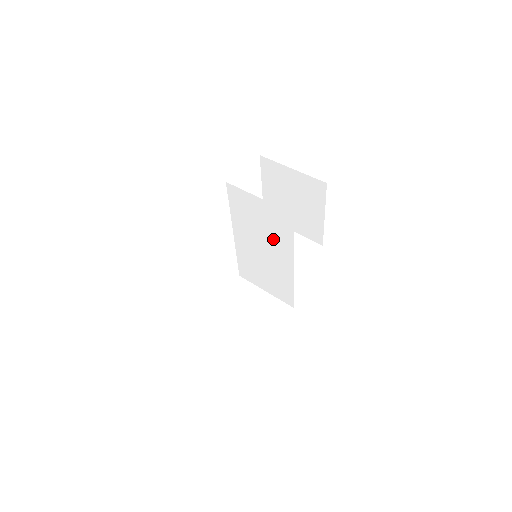
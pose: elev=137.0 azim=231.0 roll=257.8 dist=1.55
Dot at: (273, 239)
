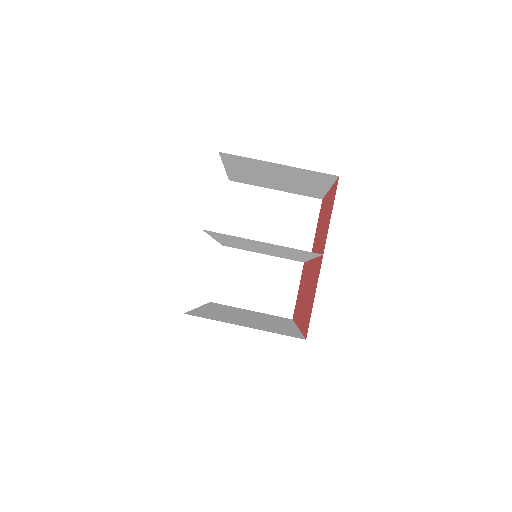
Dot at: (282, 251)
